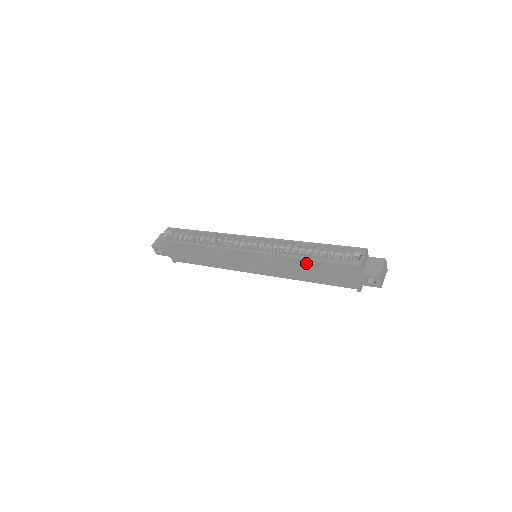
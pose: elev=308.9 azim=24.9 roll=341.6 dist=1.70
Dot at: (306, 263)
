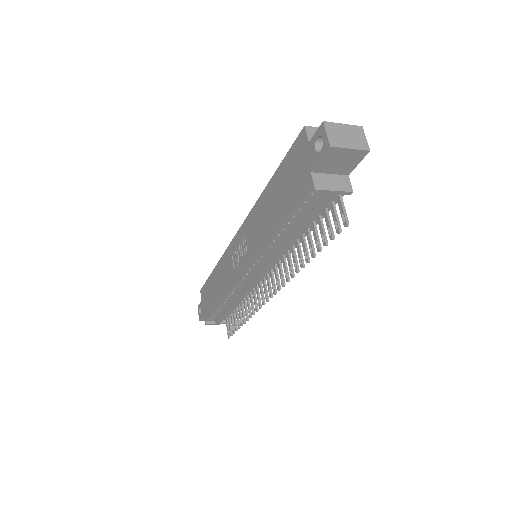
Dot at: (270, 191)
